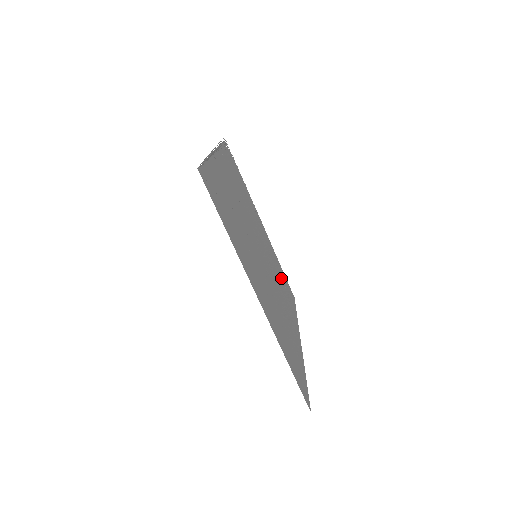
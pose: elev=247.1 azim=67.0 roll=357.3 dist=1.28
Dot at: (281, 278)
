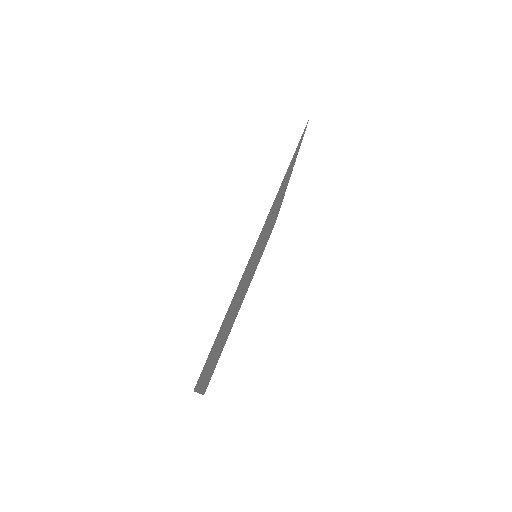
Dot at: (222, 347)
